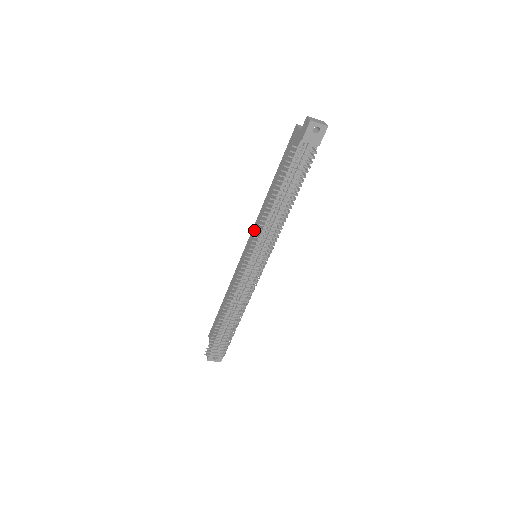
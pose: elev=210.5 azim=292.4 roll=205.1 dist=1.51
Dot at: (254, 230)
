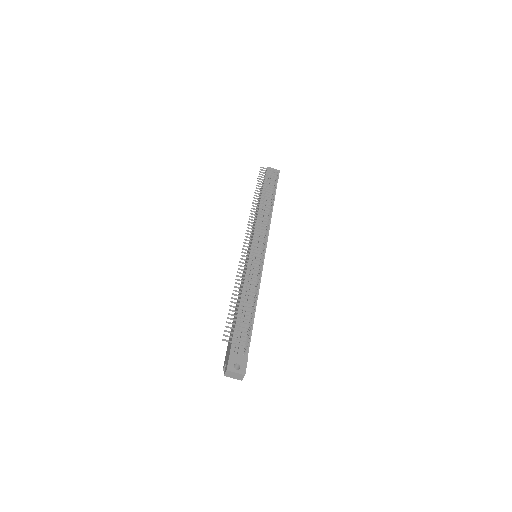
Dot at: (249, 245)
